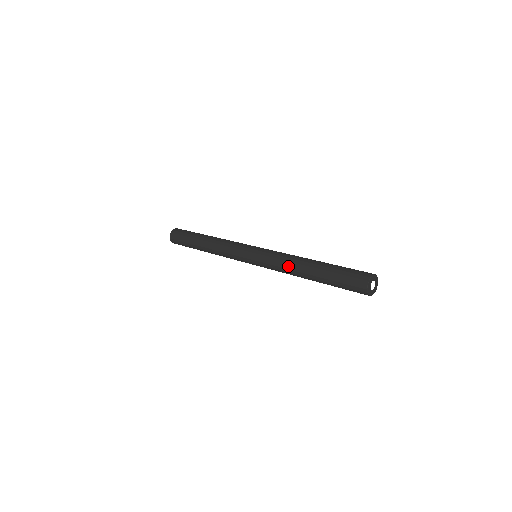
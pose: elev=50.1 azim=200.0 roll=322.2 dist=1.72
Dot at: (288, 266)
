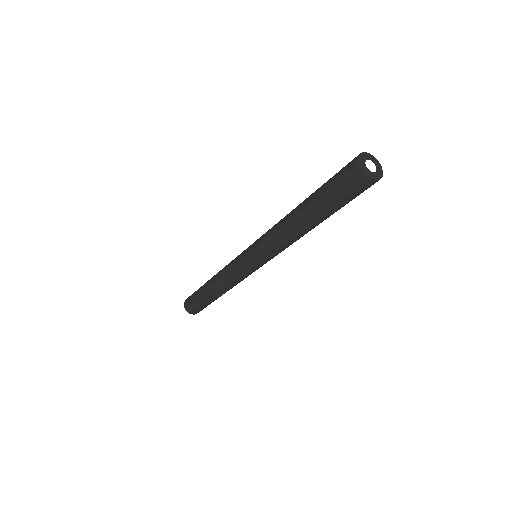
Dot at: (280, 221)
